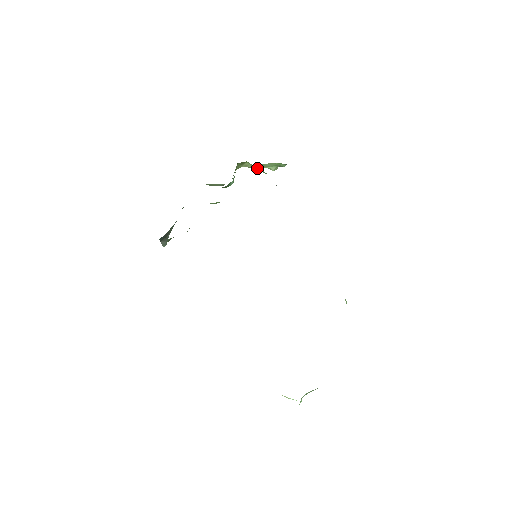
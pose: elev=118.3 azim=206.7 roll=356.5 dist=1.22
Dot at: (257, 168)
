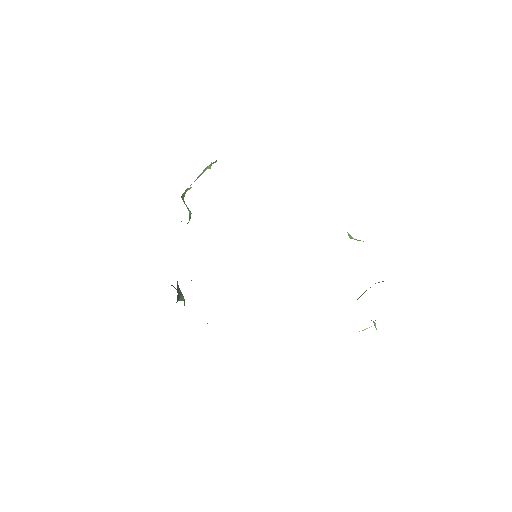
Dot at: occluded
